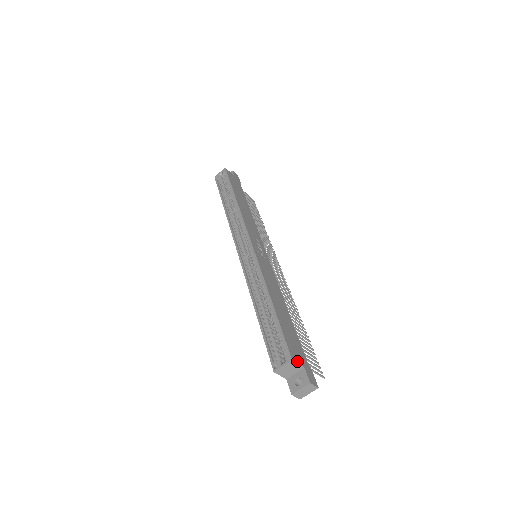
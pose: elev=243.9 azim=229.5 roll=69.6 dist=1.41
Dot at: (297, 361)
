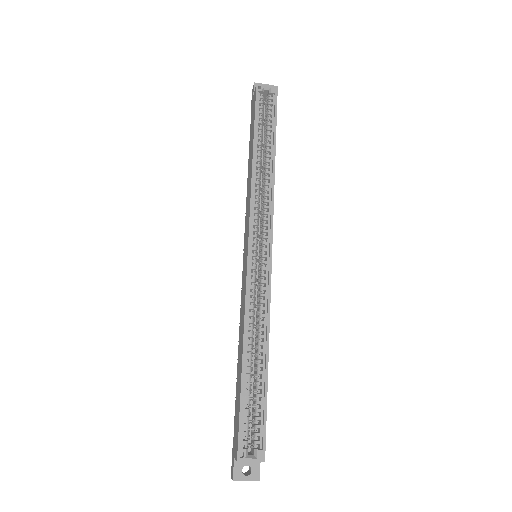
Dot at: occluded
